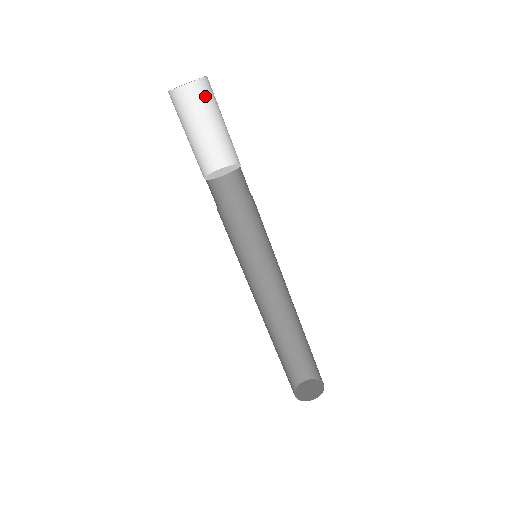
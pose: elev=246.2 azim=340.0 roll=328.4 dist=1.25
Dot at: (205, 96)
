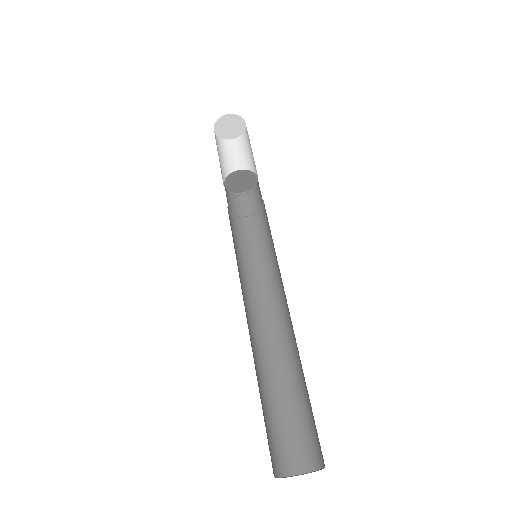
Dot at: (228, 149)
